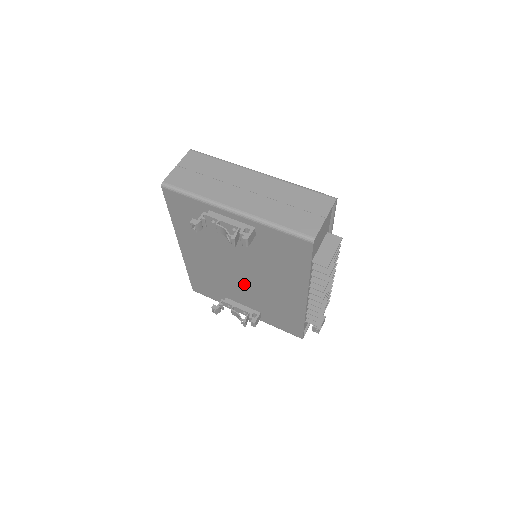
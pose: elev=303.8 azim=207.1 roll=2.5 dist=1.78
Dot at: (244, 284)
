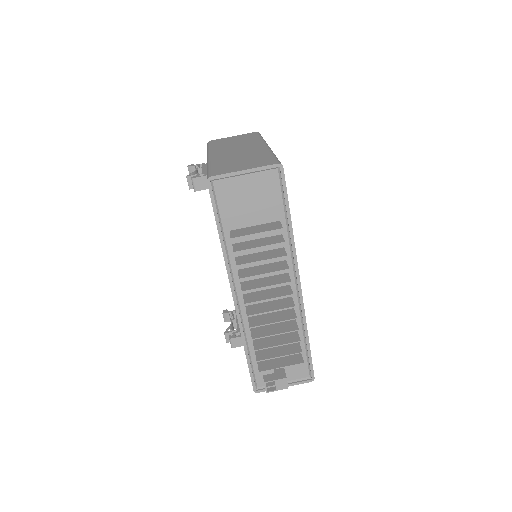
Dot at: occluded
